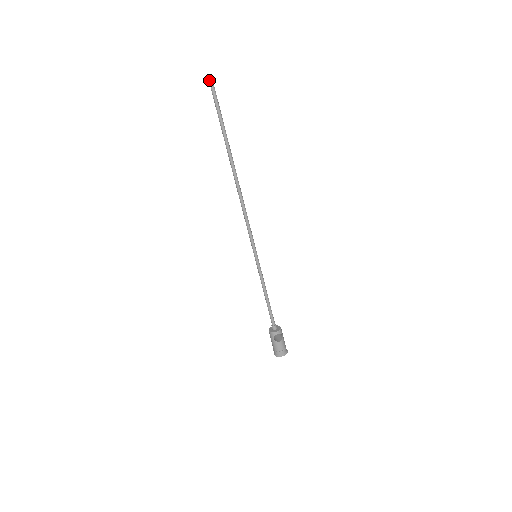
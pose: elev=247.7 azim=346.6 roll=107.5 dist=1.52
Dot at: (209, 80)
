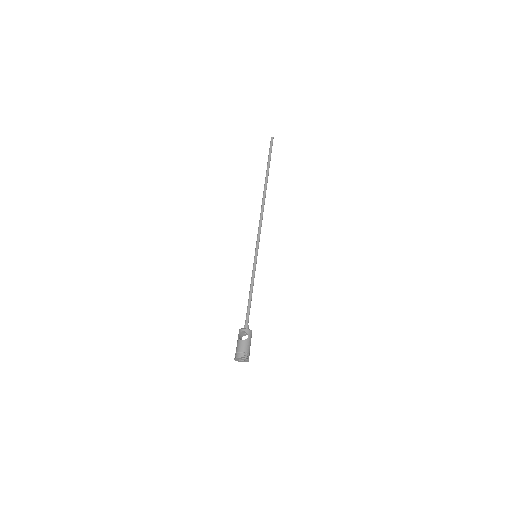
Dot at: (271, 140)
